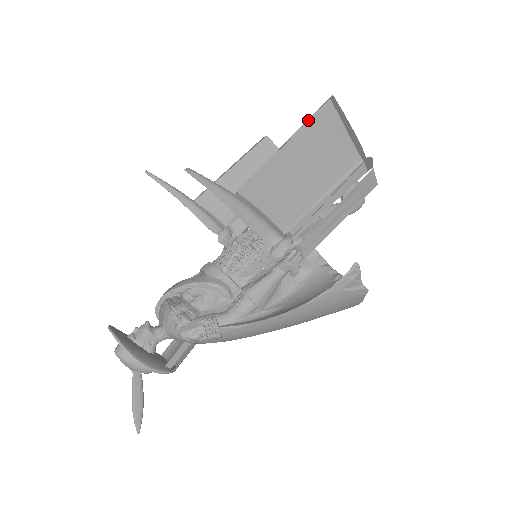
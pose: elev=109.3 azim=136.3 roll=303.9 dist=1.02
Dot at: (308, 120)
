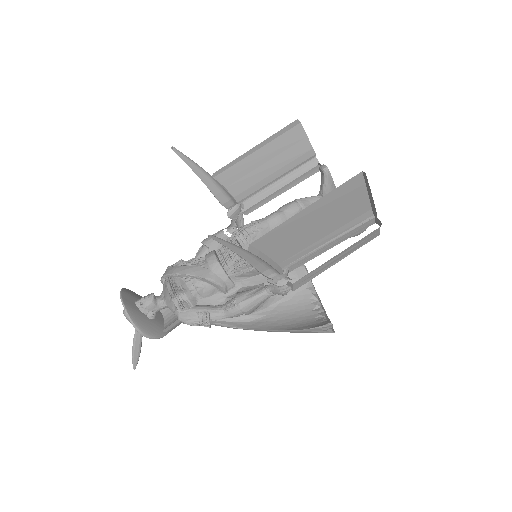
Dot at: (334, 189)
